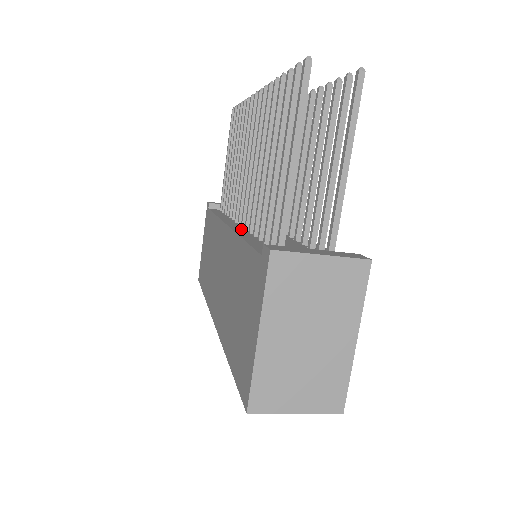
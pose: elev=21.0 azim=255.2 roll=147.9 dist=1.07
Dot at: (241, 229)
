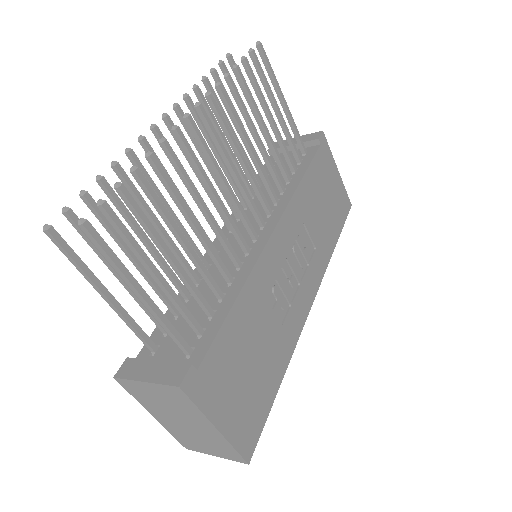
Dot at: occluded
